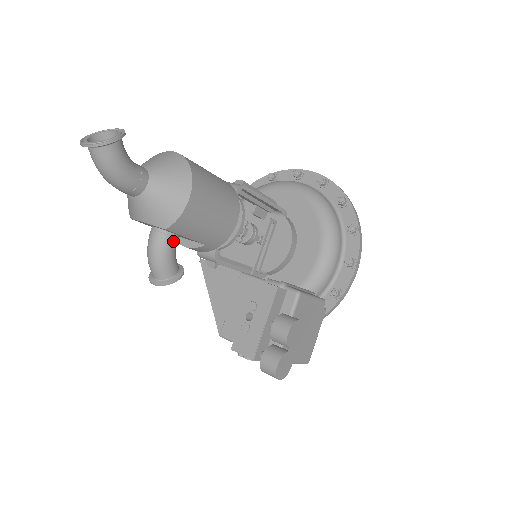
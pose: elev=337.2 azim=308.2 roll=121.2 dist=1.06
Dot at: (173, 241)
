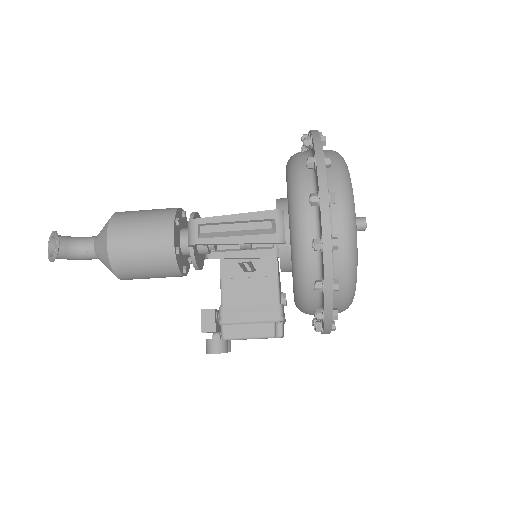
Dot at: occluded
